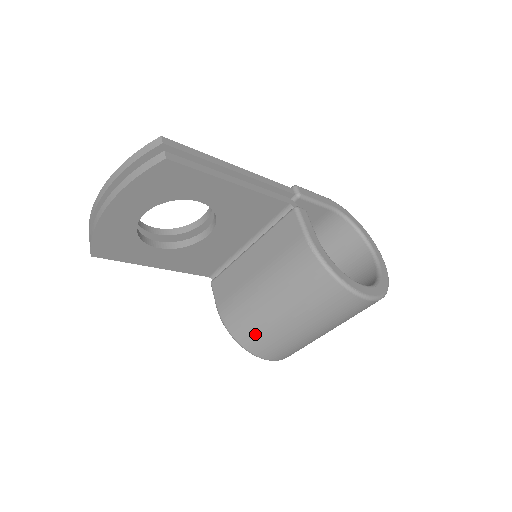
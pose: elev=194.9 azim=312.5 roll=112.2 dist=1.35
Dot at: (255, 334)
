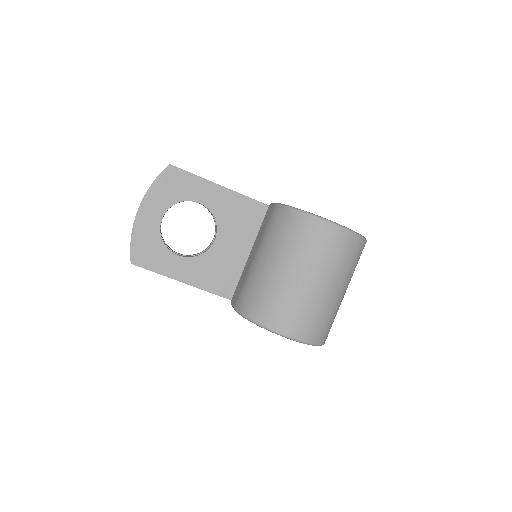
Dot at: (262, 301)
